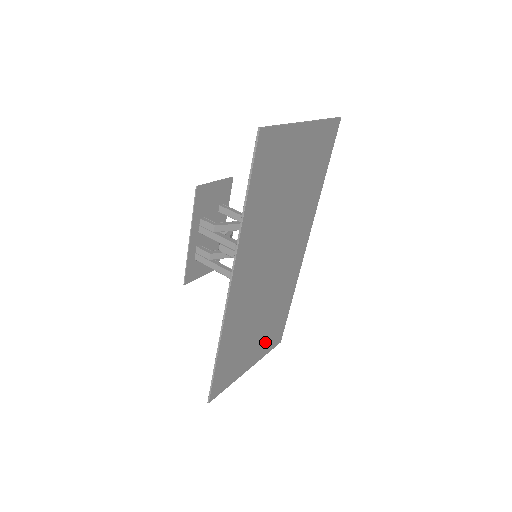
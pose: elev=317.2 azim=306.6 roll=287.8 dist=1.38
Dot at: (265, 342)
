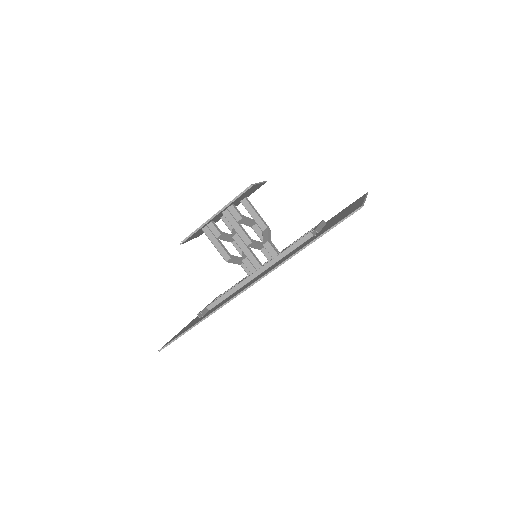
Dot at: occluded
